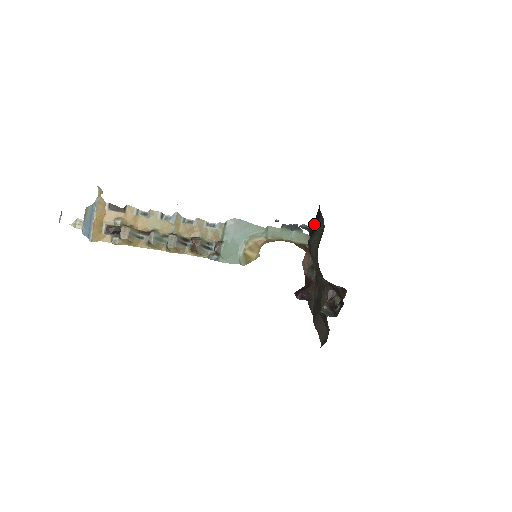
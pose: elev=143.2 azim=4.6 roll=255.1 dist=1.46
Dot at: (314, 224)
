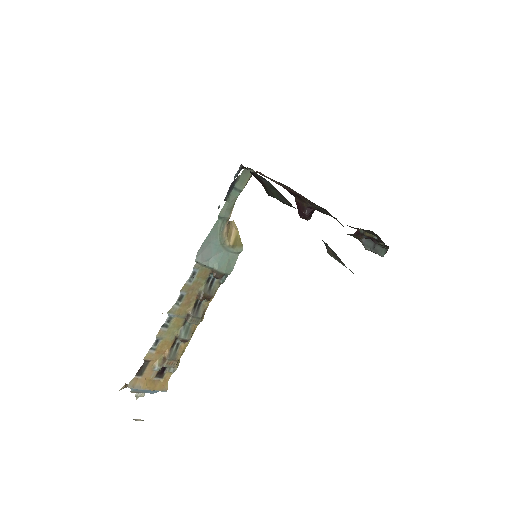
Dot at: occluded
